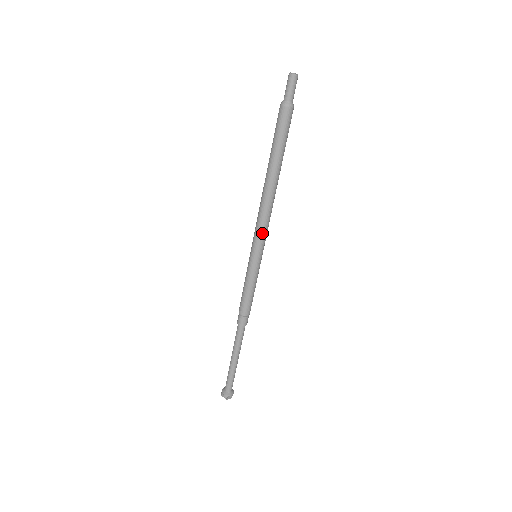
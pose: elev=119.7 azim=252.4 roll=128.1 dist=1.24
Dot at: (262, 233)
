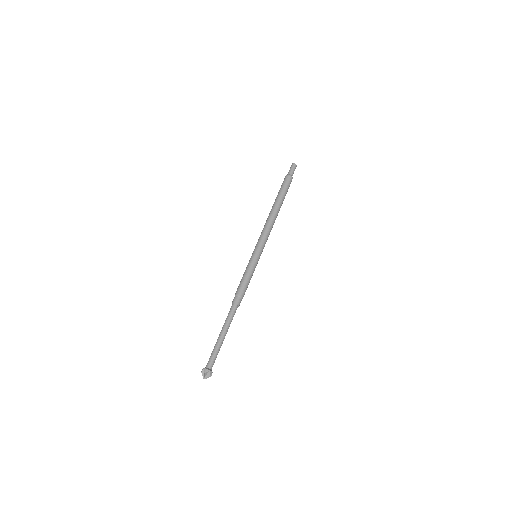
Dot at: (264, 239)
